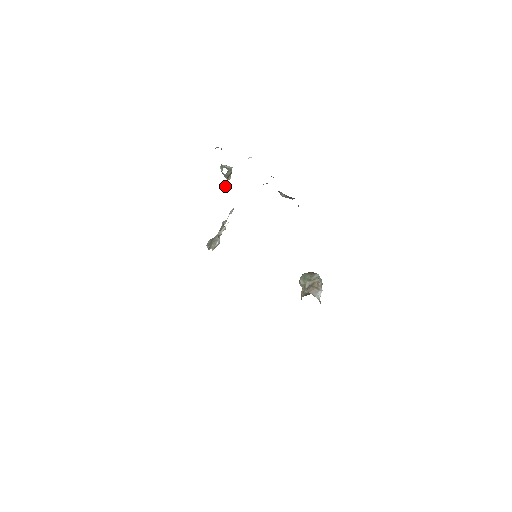
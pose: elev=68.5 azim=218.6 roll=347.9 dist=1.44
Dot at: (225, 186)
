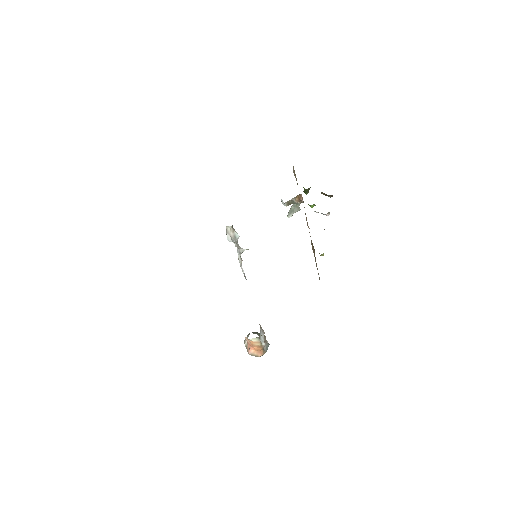
Dot at: (288, 205)
